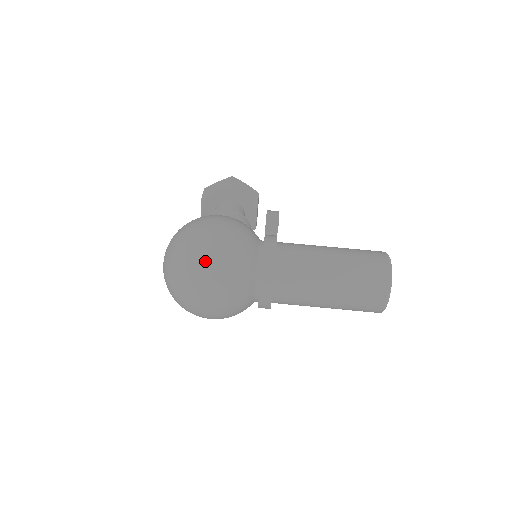
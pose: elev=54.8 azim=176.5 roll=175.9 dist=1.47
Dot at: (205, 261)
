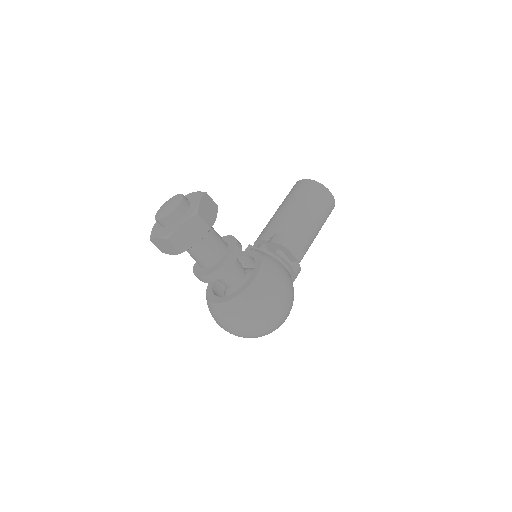
Dot at: occluded
